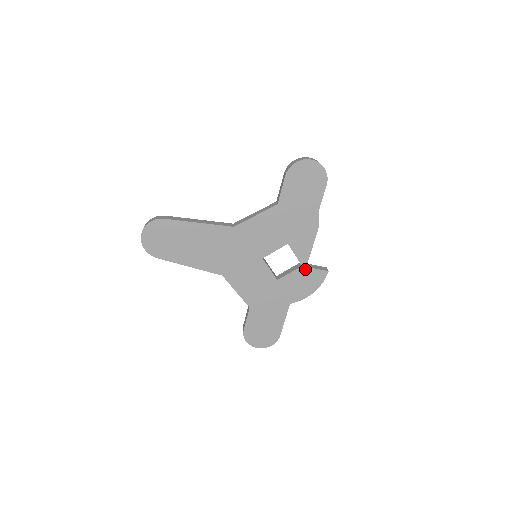
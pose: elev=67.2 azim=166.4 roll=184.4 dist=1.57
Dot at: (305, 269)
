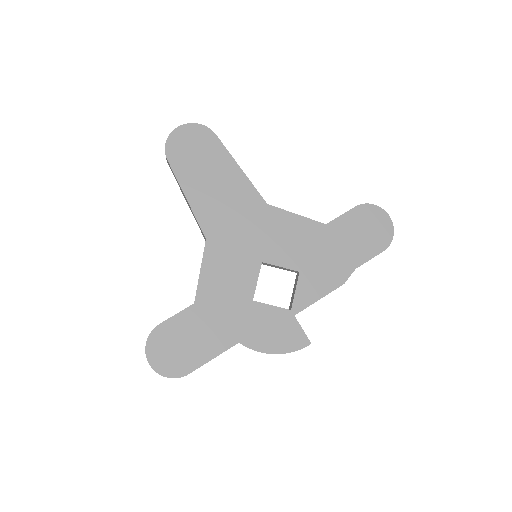
Dot at: (291, 317)
